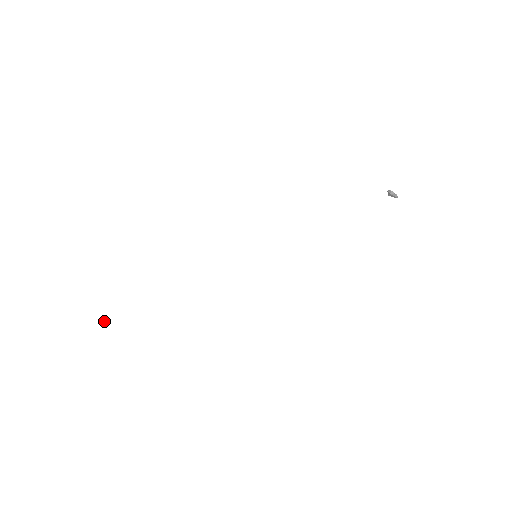
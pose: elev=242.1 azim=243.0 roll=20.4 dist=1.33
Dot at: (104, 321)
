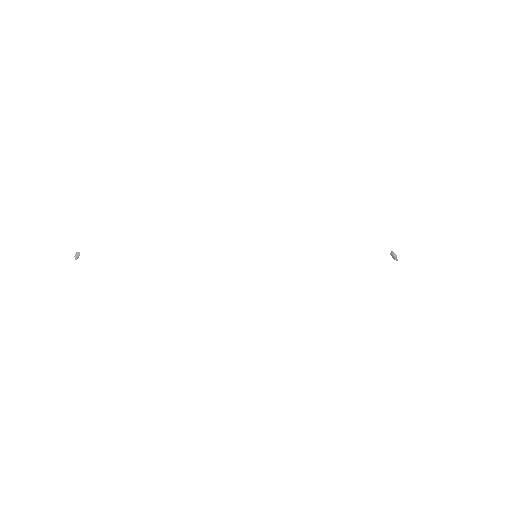
Dot at: (77, 253)
